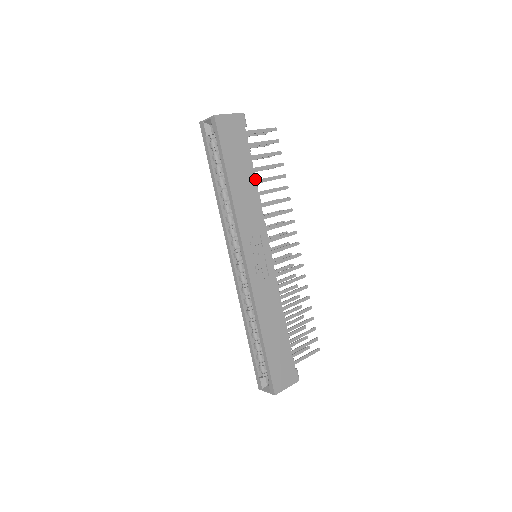
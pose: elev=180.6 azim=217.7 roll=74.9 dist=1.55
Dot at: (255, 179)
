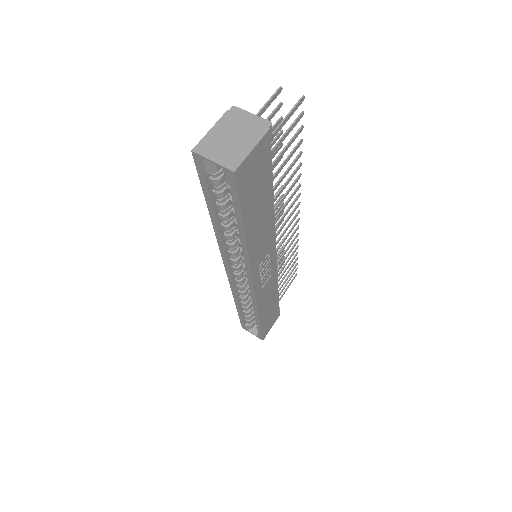
Dot at: (273, 200)
